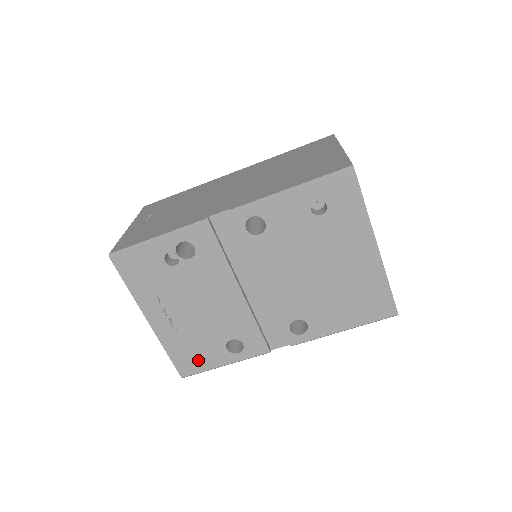
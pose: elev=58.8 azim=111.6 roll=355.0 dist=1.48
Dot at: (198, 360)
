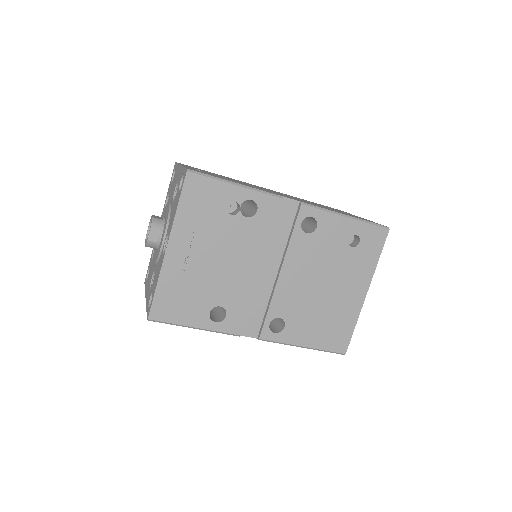
Dot at: (178, 310)
